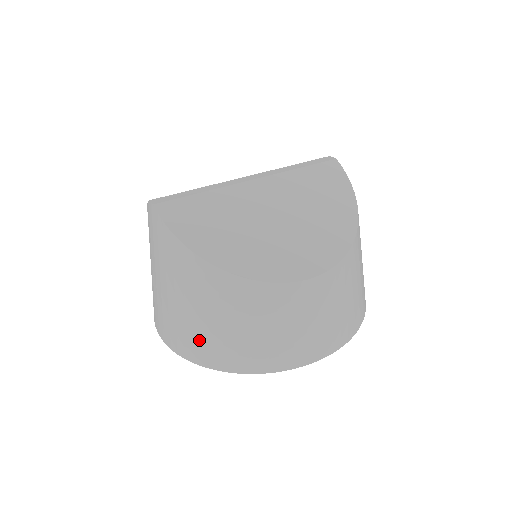
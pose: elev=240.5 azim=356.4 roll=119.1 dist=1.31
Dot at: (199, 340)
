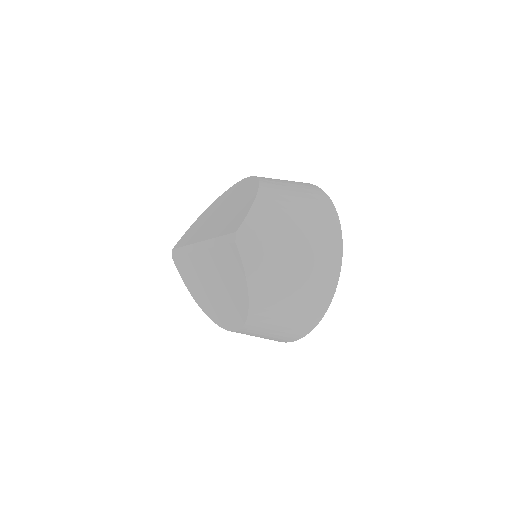
Dot at: occluded
